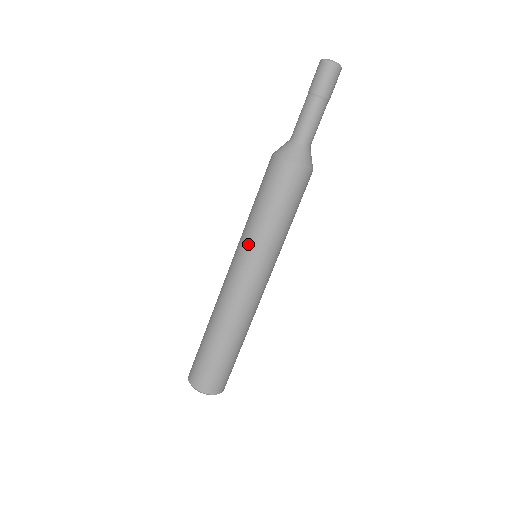
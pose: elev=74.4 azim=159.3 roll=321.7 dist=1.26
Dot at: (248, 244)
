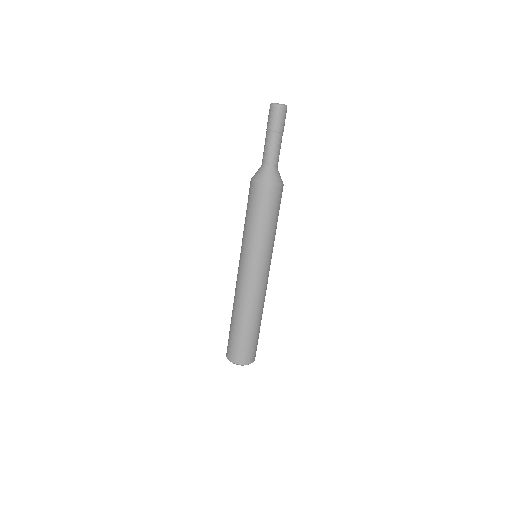
Dot at: (242, 246)
